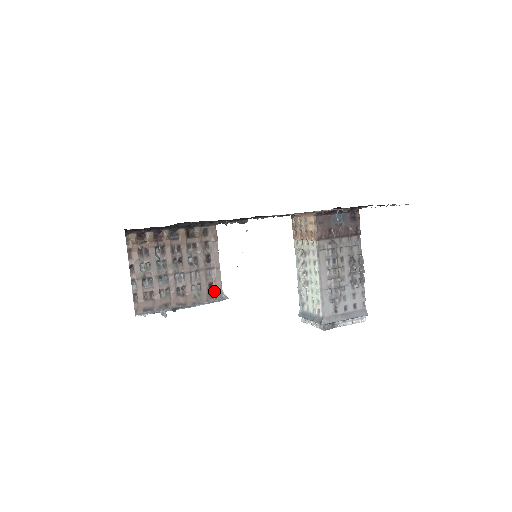
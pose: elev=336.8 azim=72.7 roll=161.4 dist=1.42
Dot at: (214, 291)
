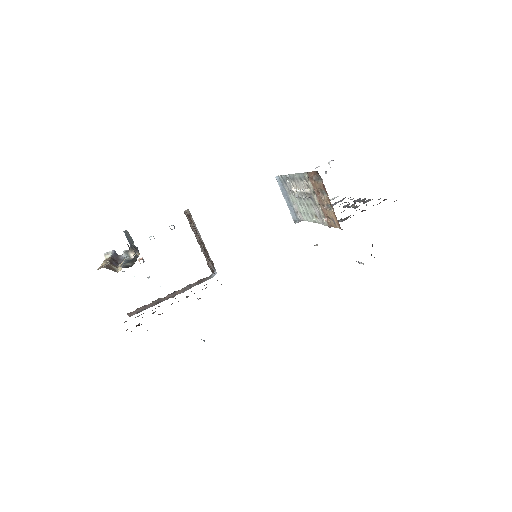
Dot at: (204, 278)
